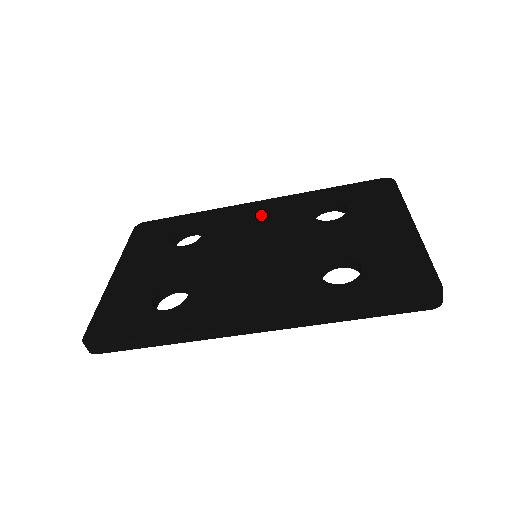
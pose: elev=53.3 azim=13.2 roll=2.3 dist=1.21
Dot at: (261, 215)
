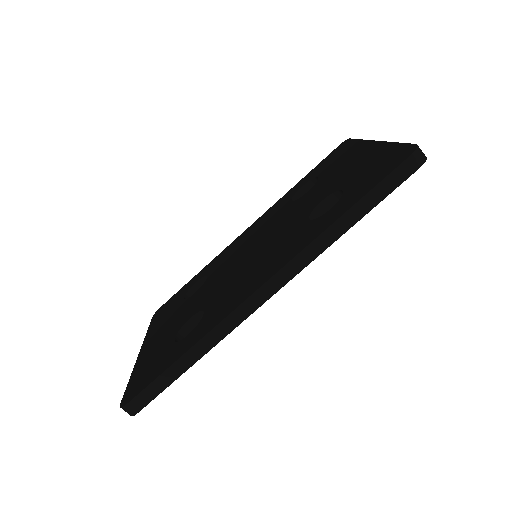
Dot at: (251, 233)
